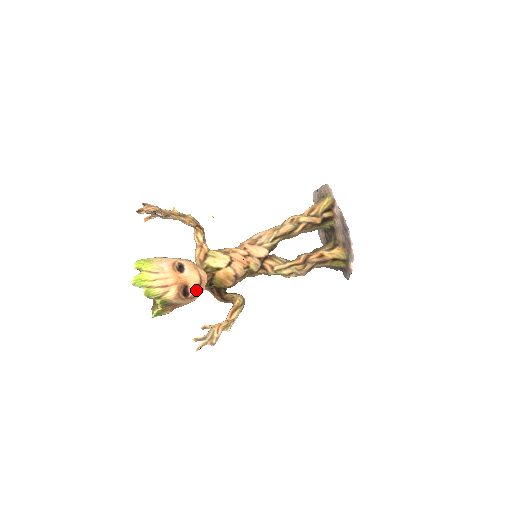
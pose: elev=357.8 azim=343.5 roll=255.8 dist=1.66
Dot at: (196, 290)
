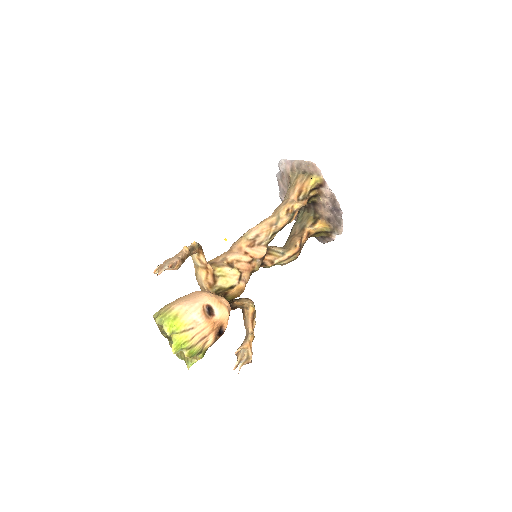
Dot at: (227, 324)
